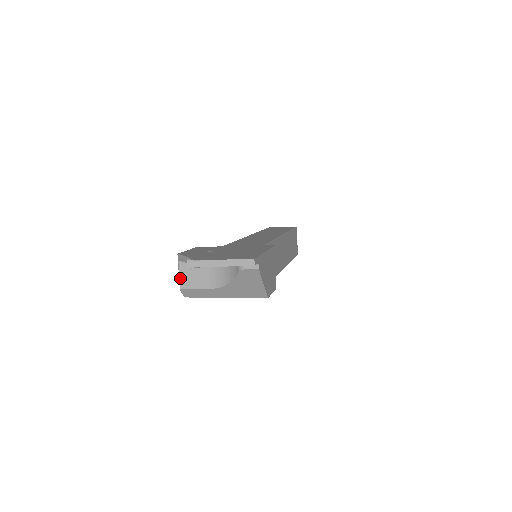
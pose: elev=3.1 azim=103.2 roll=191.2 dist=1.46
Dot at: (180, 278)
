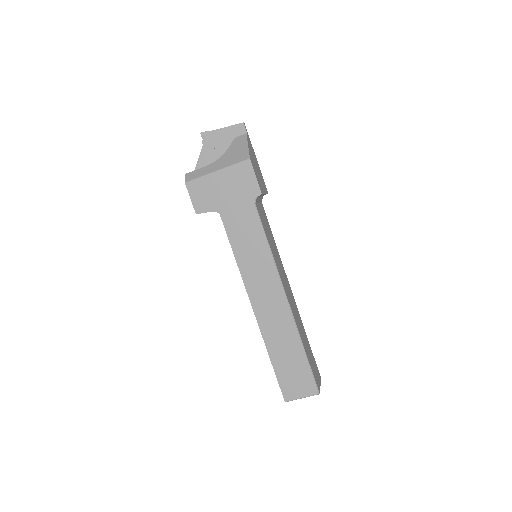
Dot at: occluded
